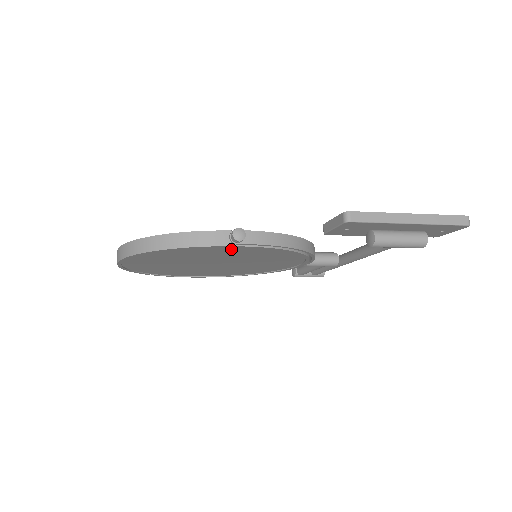
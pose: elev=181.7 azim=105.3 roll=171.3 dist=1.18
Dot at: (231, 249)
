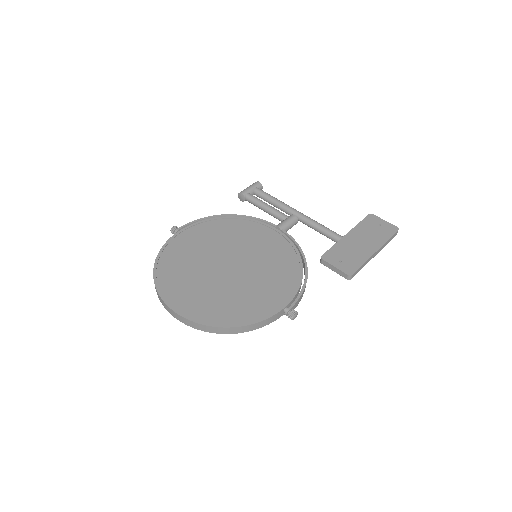
Dot at: occluded
